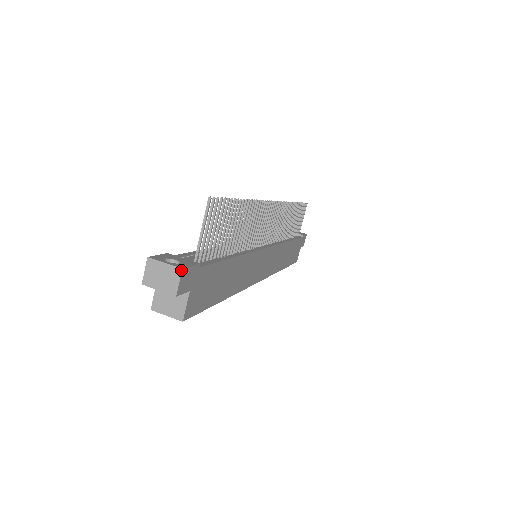
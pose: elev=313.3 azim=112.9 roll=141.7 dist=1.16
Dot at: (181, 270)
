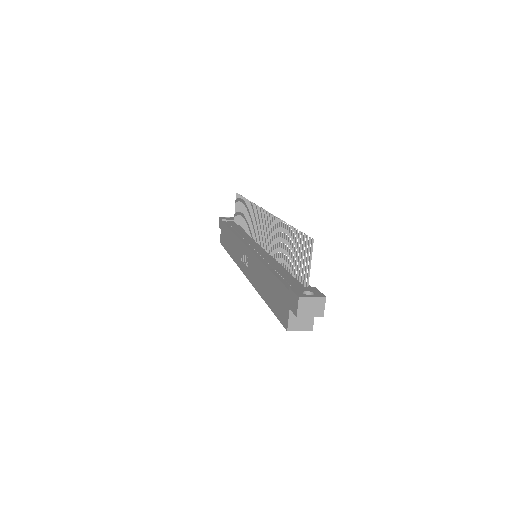
Dot at: (325, 298)
